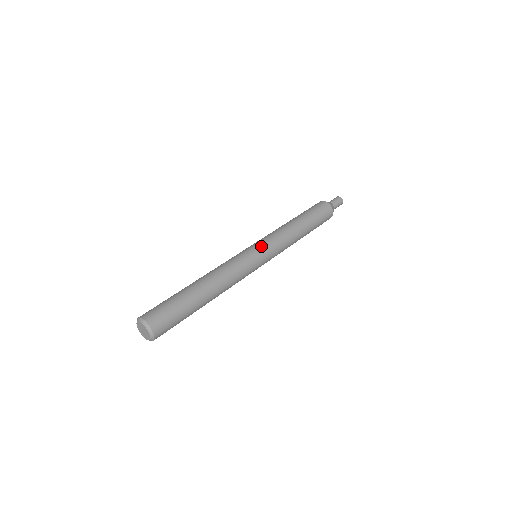
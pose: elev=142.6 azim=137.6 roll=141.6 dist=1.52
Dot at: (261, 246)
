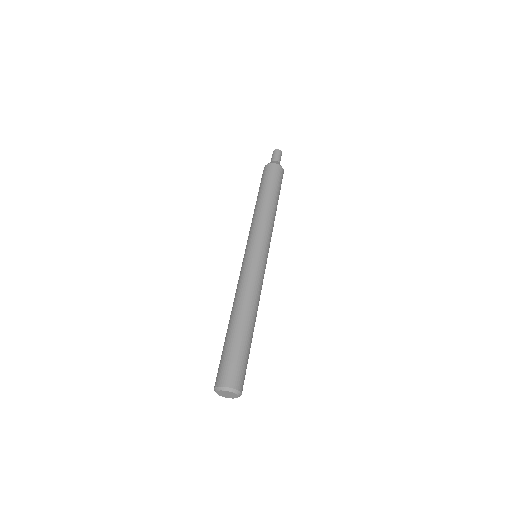
Dot at: (257, 245)
